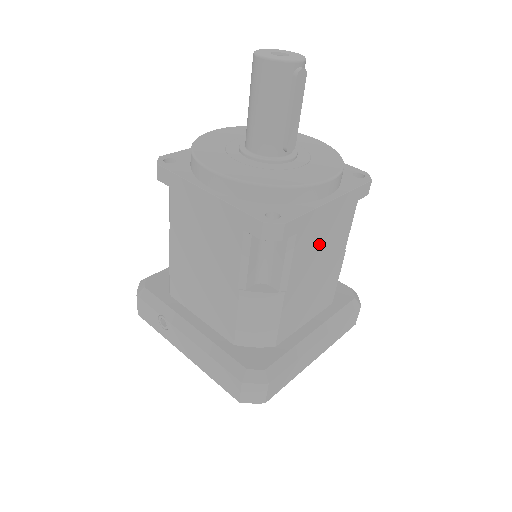
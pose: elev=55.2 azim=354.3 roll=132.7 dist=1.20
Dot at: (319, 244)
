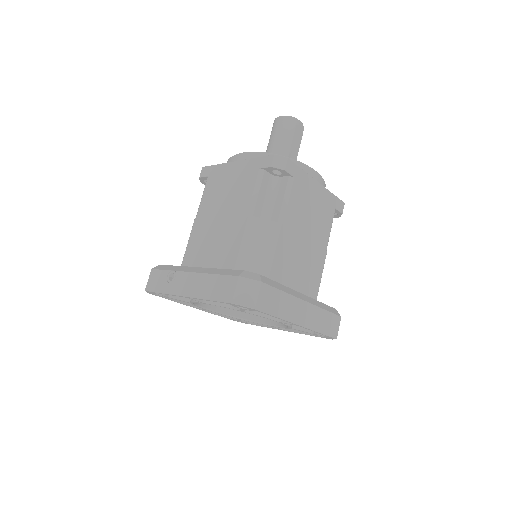
Dot at: (308, 211)
